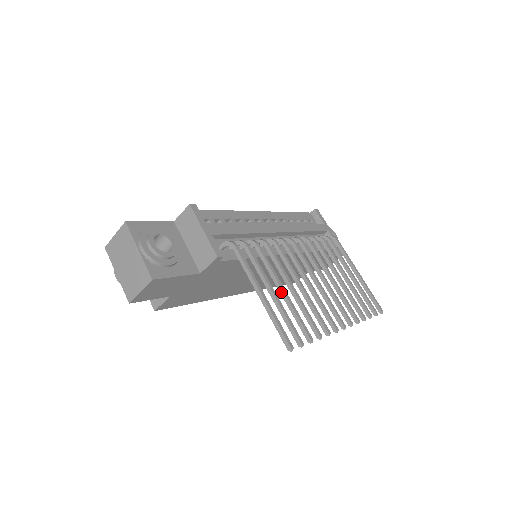
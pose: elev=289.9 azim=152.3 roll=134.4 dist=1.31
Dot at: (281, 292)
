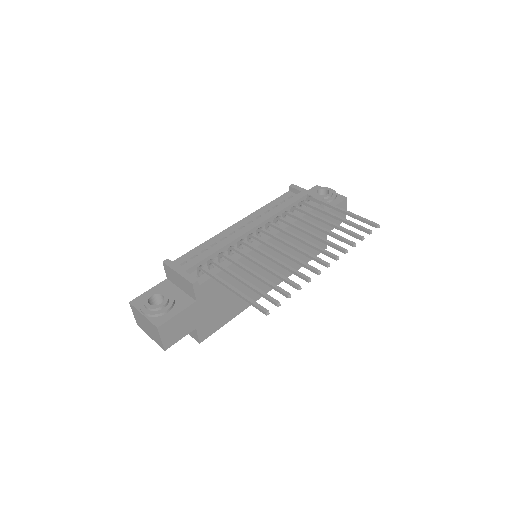
Dot at: (253, 275)
